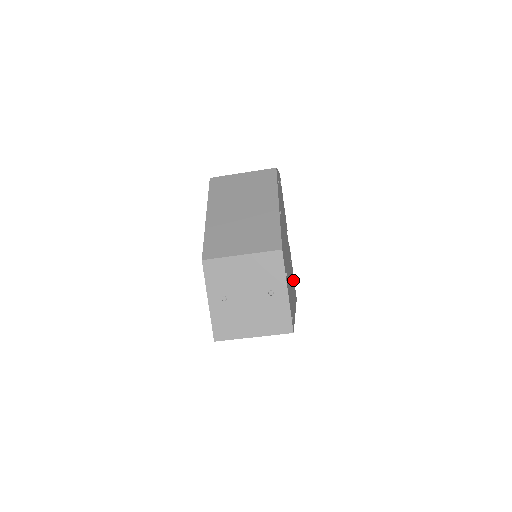
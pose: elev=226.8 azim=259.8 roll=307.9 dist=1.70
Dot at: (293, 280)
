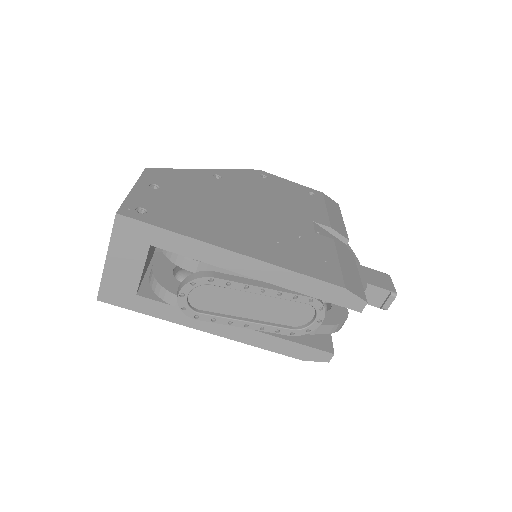
Dot at: (313, 258)
